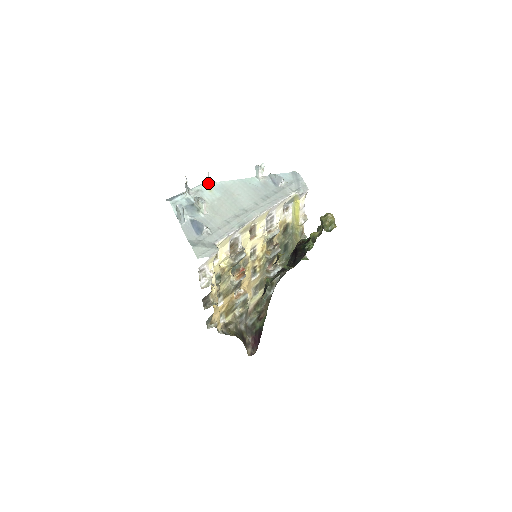
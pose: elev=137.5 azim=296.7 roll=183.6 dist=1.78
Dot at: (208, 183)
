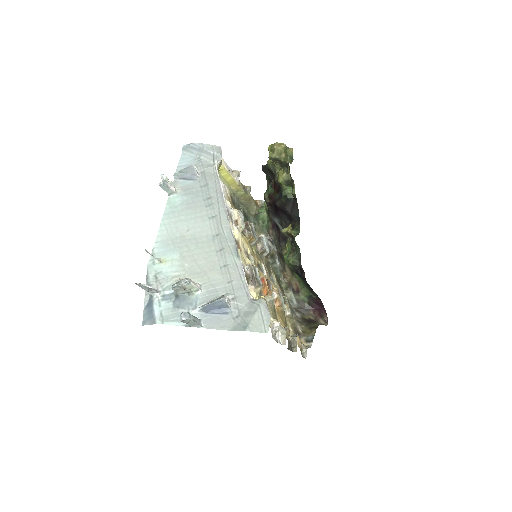
Dot at: (150, 258)
